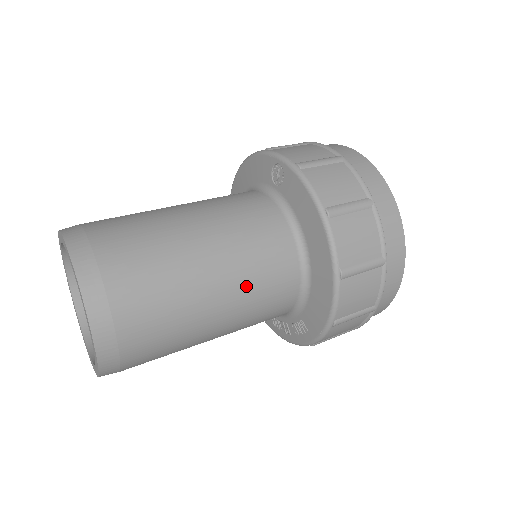
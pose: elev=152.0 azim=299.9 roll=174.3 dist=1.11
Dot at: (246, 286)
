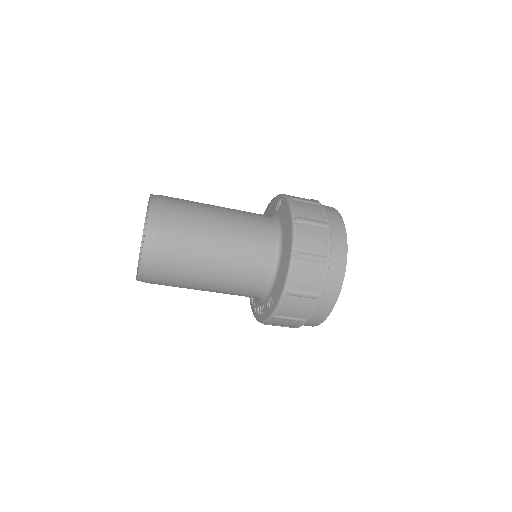
Dot at: (238, 249)
